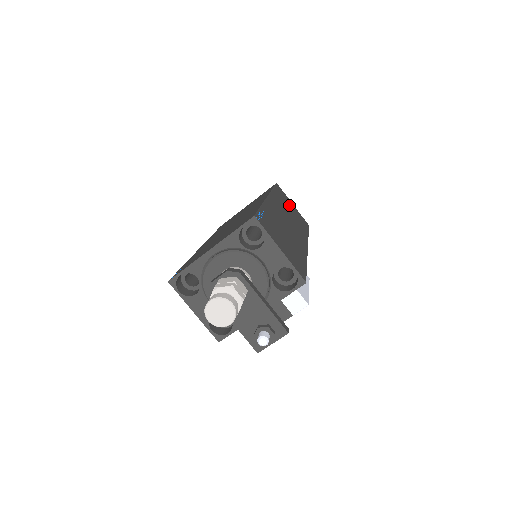
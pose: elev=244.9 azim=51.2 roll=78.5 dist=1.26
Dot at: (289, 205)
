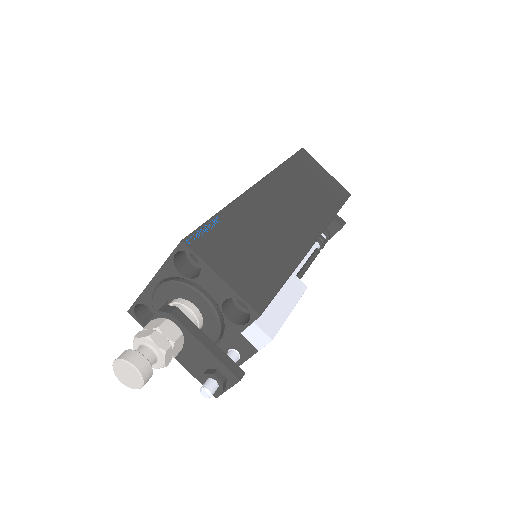
Dot at: (313, 177)
